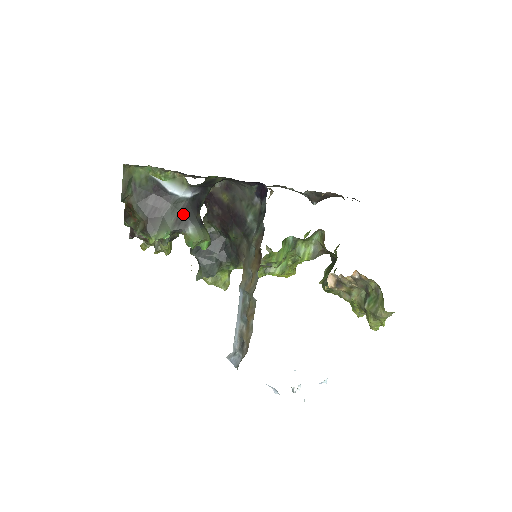
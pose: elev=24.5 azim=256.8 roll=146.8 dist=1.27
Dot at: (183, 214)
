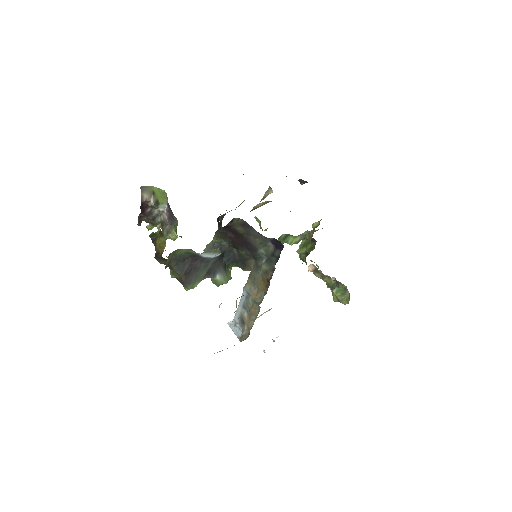
Dot at: (213, 267)
